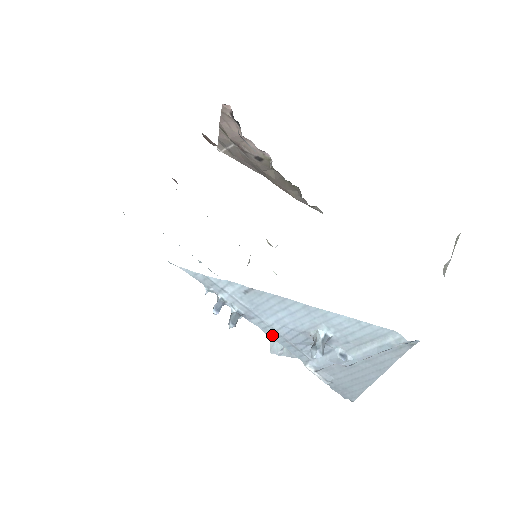
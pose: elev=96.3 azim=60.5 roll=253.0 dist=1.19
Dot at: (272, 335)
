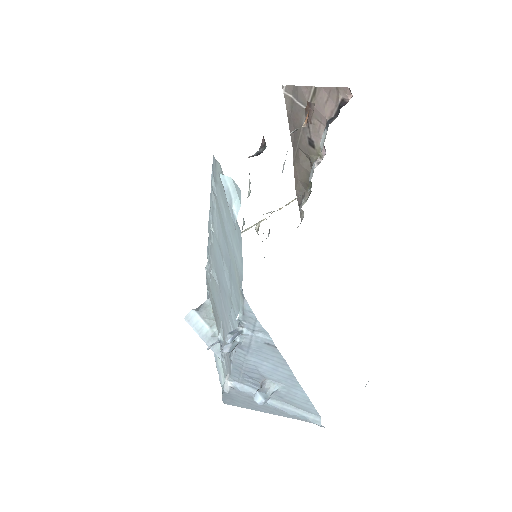
Dot at: (237, 360)
